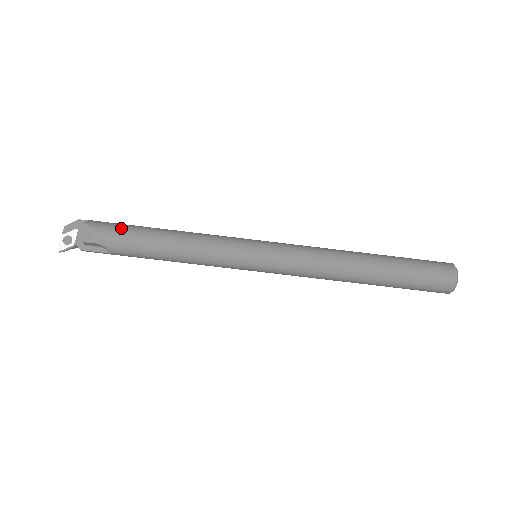
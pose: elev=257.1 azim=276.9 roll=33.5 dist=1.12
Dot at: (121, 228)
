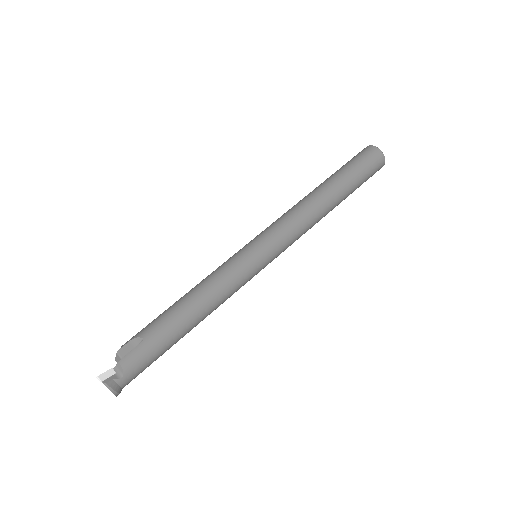
Dot at: occluded
